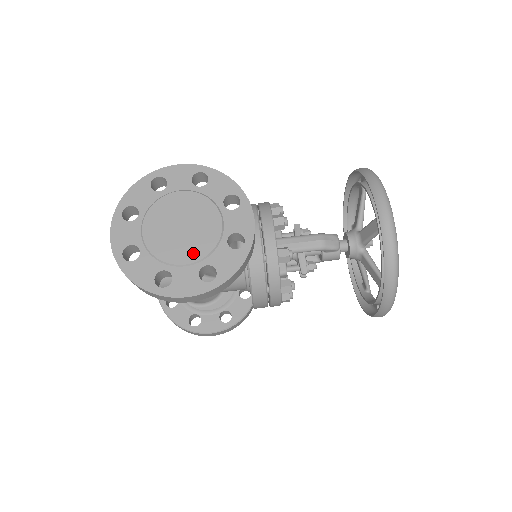
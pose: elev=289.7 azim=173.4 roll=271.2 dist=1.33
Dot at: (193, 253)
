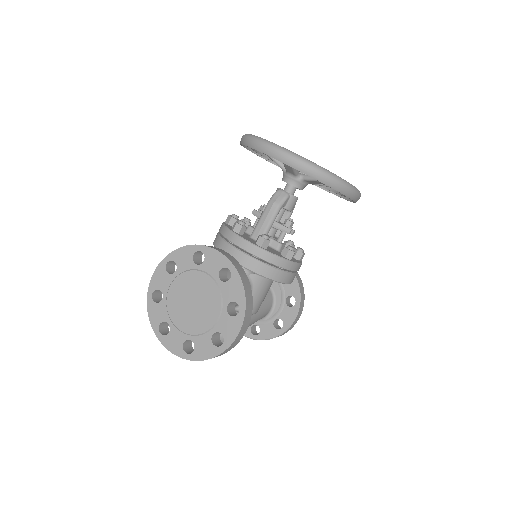
Dot at: (214, 308)
